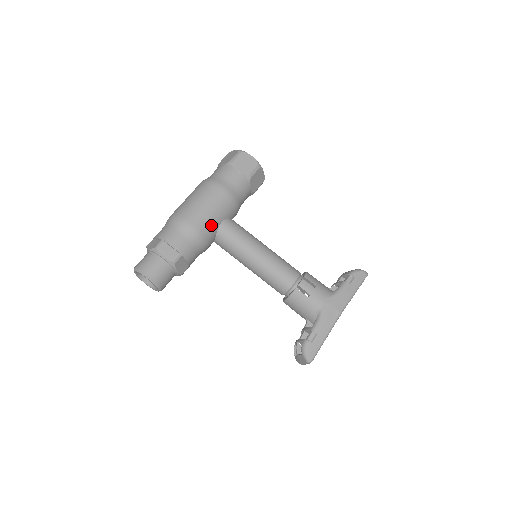
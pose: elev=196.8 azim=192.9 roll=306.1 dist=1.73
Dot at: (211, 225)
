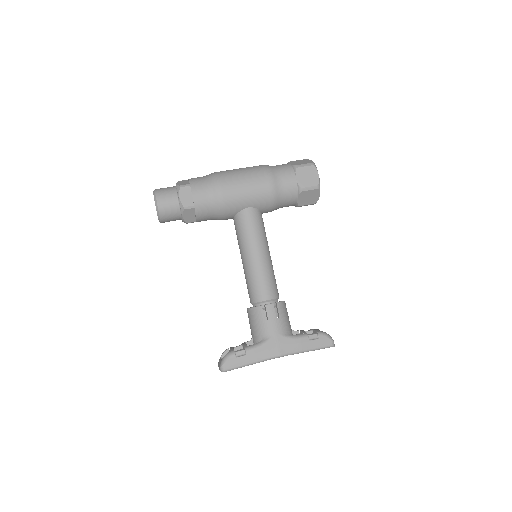
Dot at: (237, 203)
